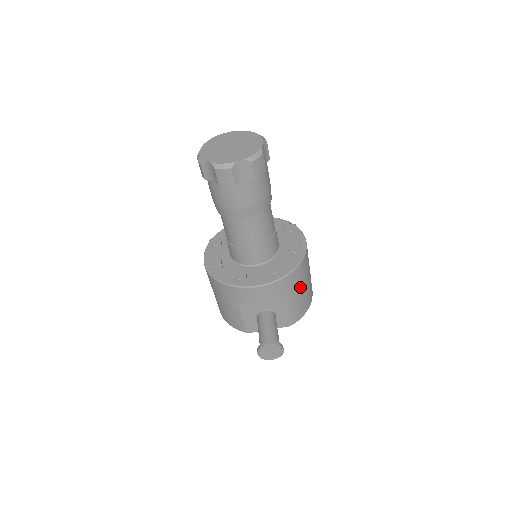
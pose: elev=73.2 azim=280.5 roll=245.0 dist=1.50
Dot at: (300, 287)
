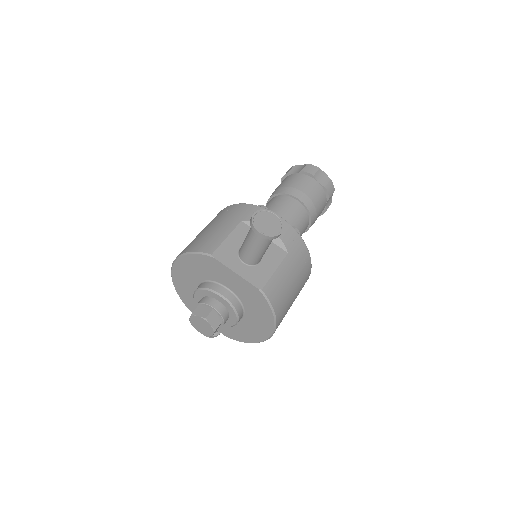
Dot at: (295, 273)
